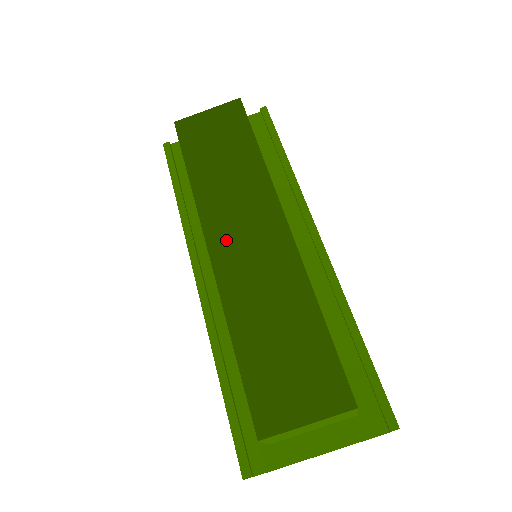
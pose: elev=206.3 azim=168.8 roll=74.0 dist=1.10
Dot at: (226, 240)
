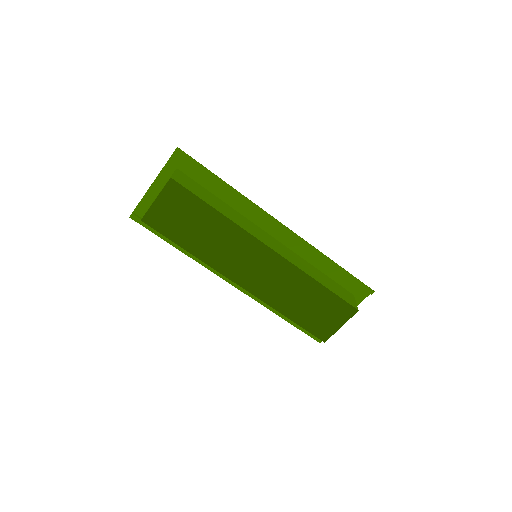
Dot at: (245, 276)
